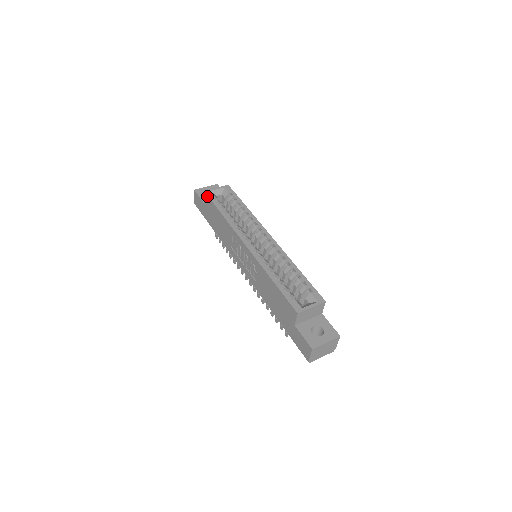
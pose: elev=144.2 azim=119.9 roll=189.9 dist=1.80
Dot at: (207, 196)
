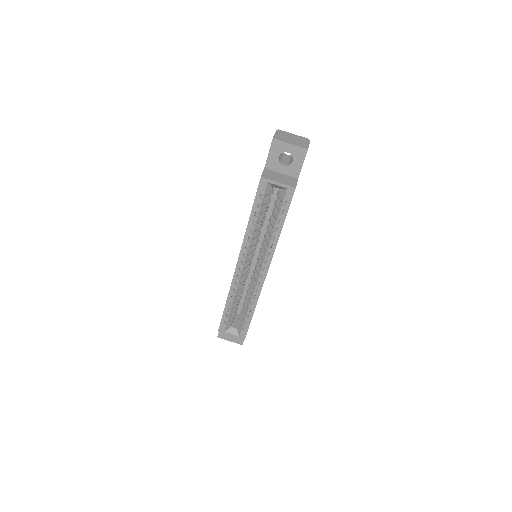
Dot at: (258, 185)
